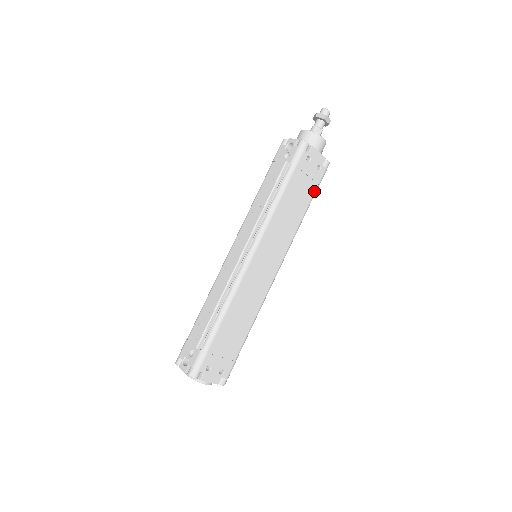
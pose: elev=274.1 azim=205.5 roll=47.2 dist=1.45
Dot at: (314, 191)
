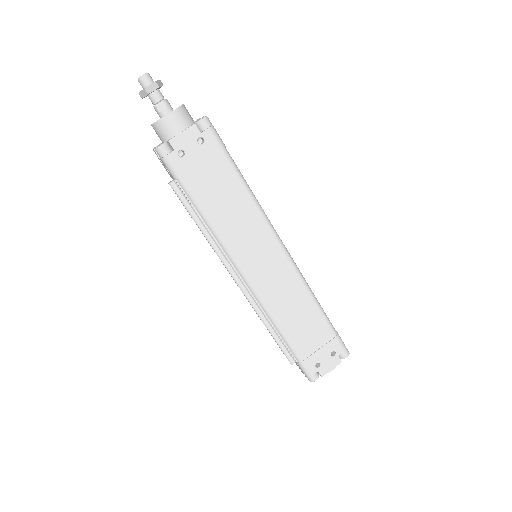
Dot at: (226, 160)
